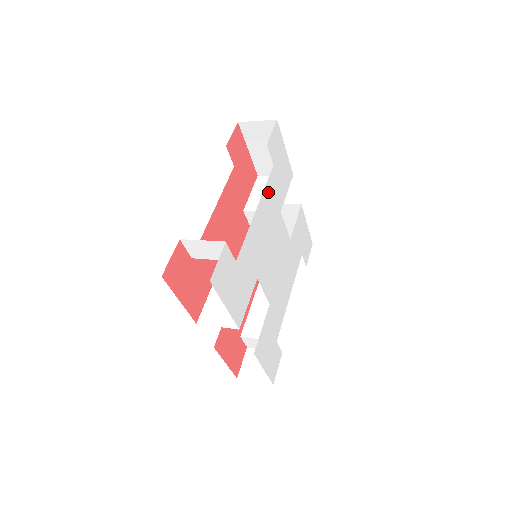
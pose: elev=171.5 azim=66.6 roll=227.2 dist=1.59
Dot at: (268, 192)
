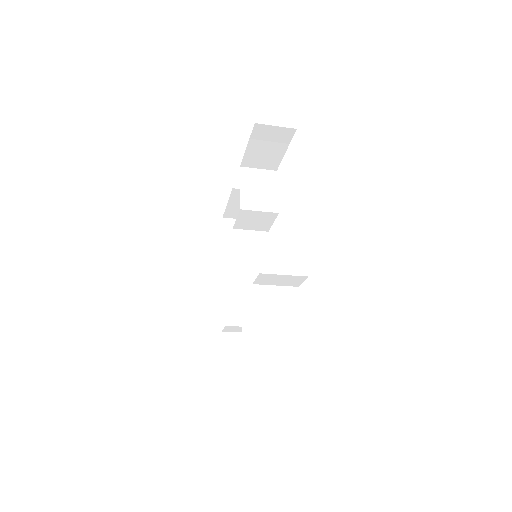
Dot at: occluded
